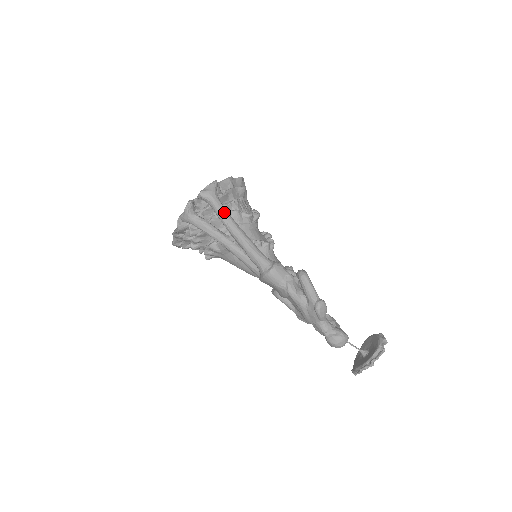
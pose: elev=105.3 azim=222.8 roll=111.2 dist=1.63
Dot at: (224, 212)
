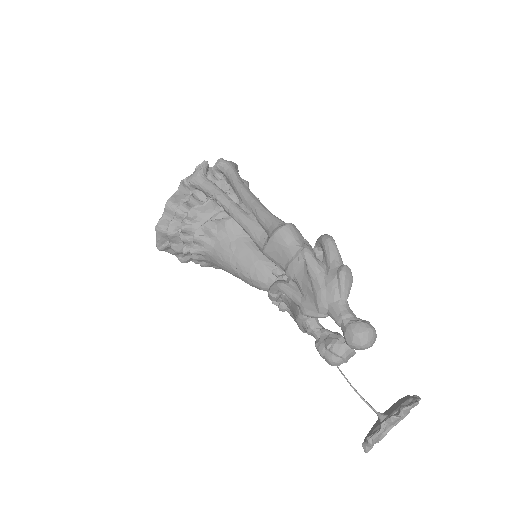
Dot at: (241, 180)
